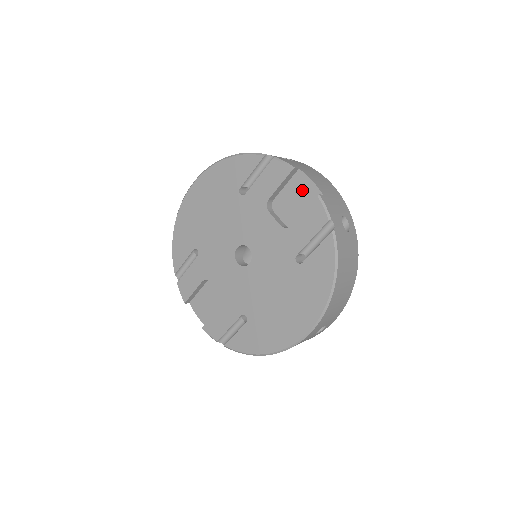
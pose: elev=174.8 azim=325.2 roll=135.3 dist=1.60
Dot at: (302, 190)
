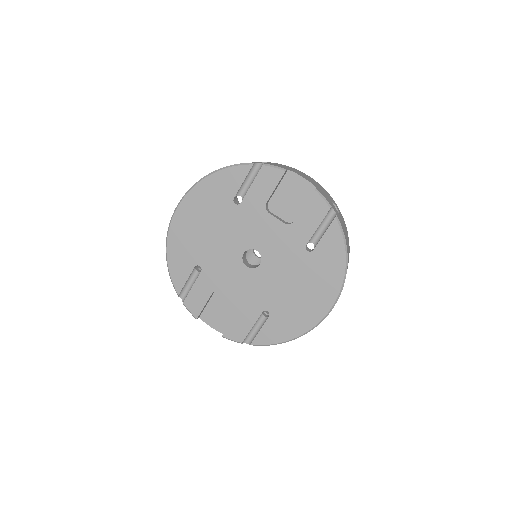
Dot at: (295, 188)
